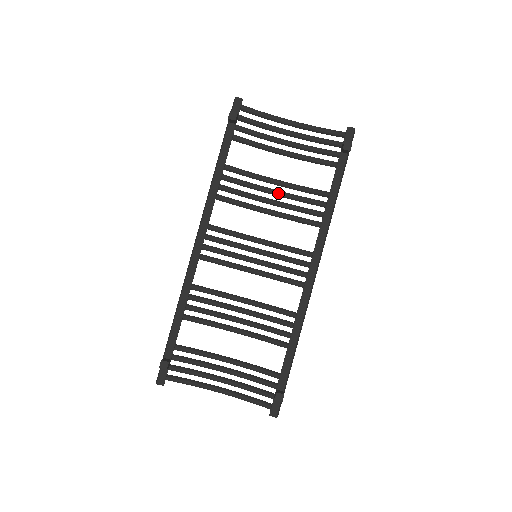
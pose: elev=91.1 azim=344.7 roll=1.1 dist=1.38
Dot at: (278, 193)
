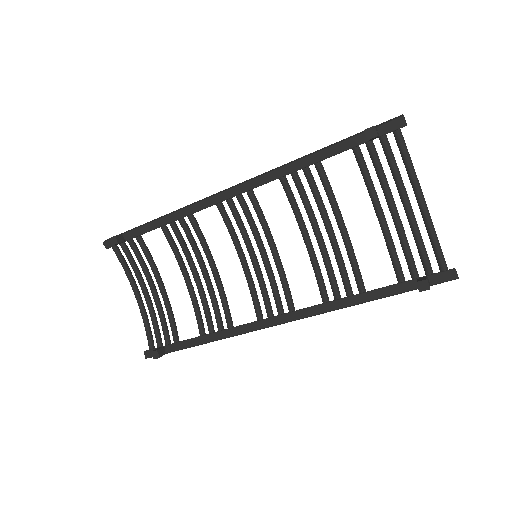
Dot at: (331, 237)
